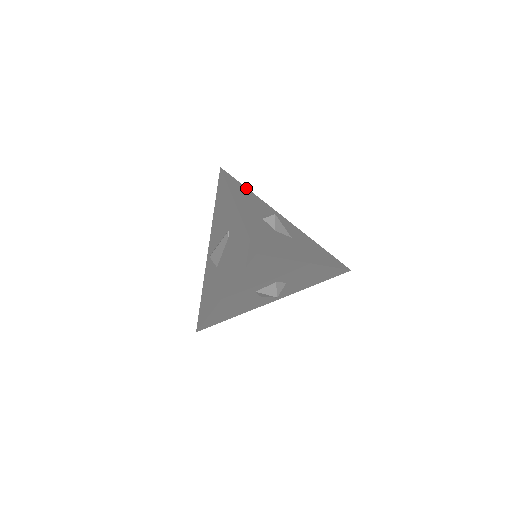
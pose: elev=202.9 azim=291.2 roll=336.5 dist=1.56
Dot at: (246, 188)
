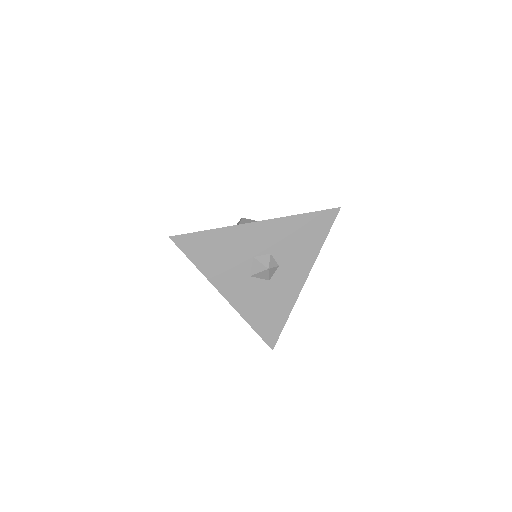
Dot at: occluded
